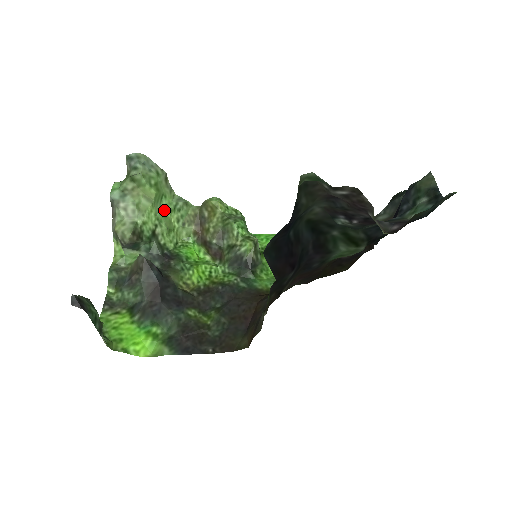
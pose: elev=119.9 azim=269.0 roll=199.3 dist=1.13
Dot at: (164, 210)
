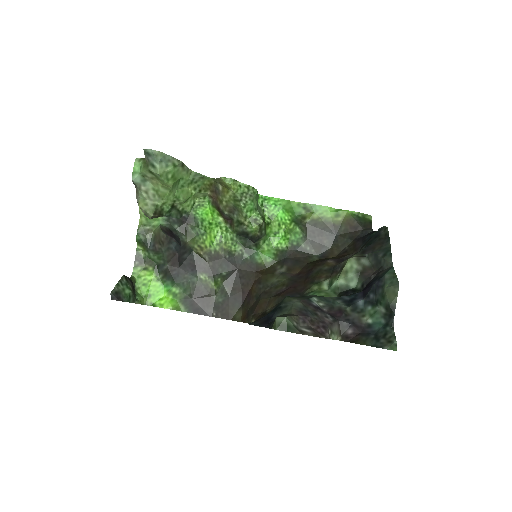
Dot at: (182, 187)
